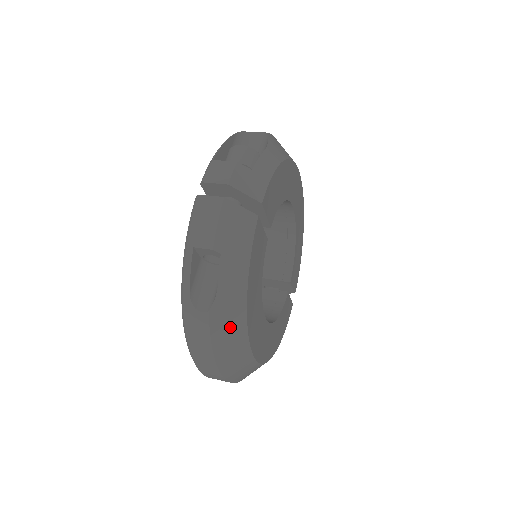
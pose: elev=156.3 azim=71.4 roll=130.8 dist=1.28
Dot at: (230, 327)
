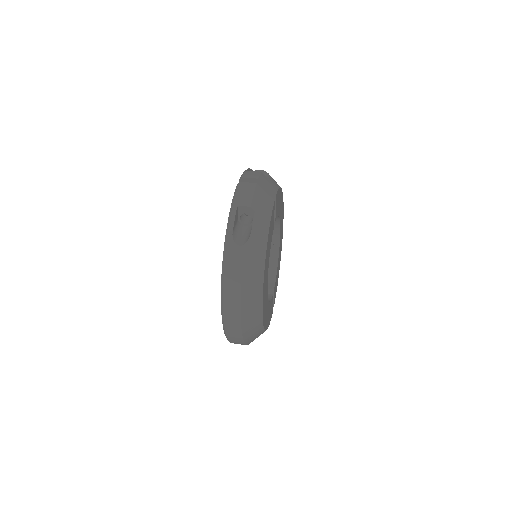
Dot at: (255, 263)
